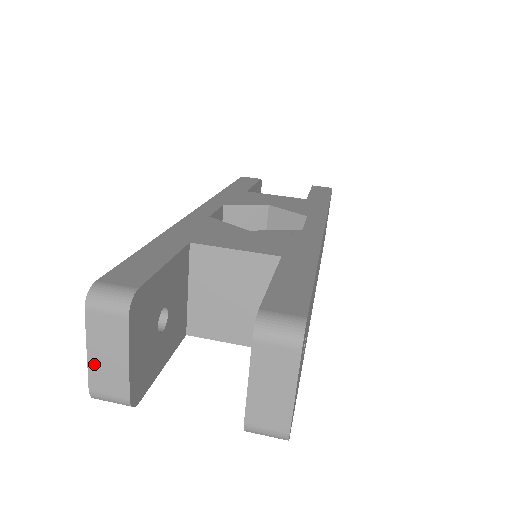
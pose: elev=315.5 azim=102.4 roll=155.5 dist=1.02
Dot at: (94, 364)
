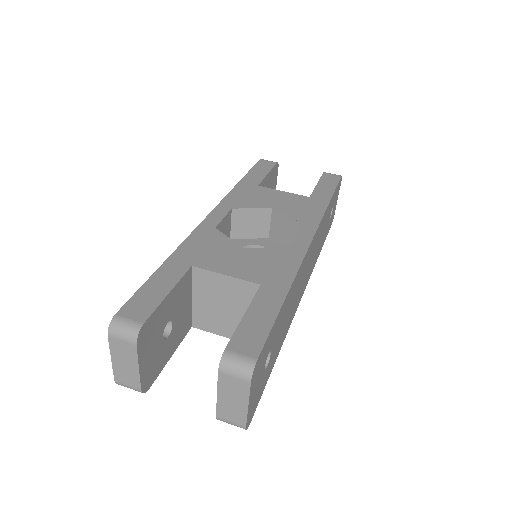
Dot at: (116, 367)
